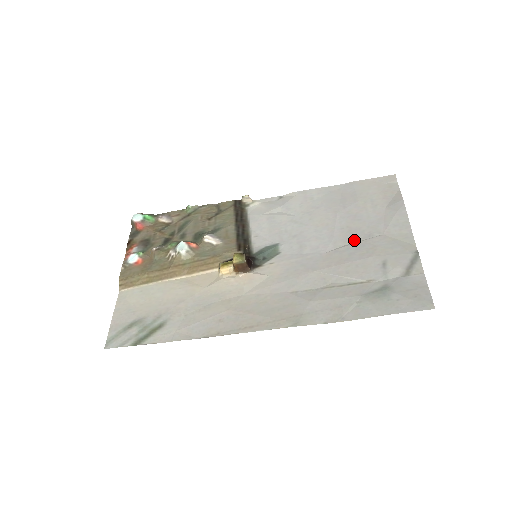
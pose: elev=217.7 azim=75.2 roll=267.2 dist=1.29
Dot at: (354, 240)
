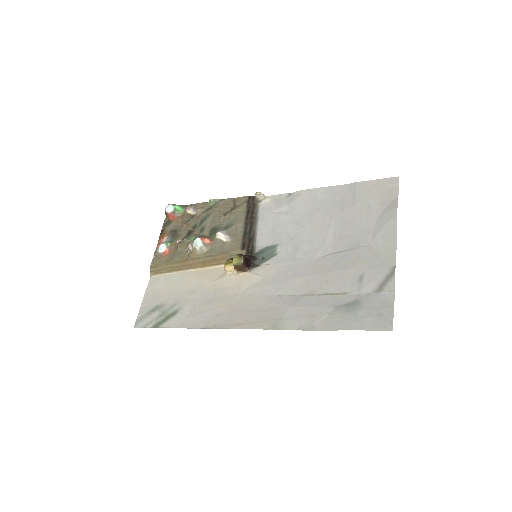
Dot at: (342, 248)
